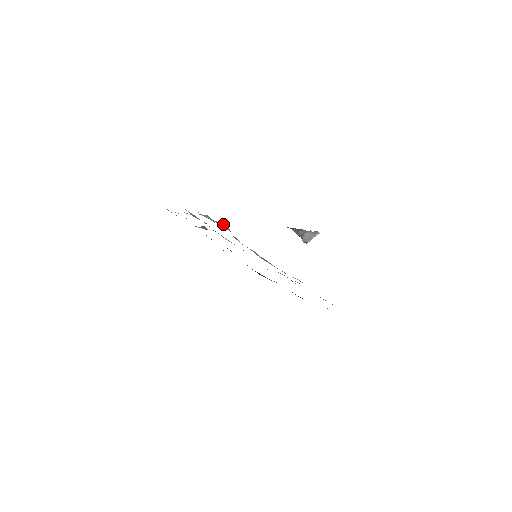
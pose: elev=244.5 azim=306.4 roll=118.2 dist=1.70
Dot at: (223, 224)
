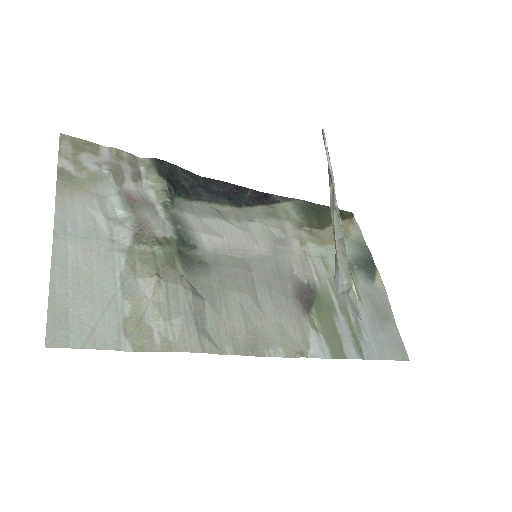
Dot at: (181, 324)
